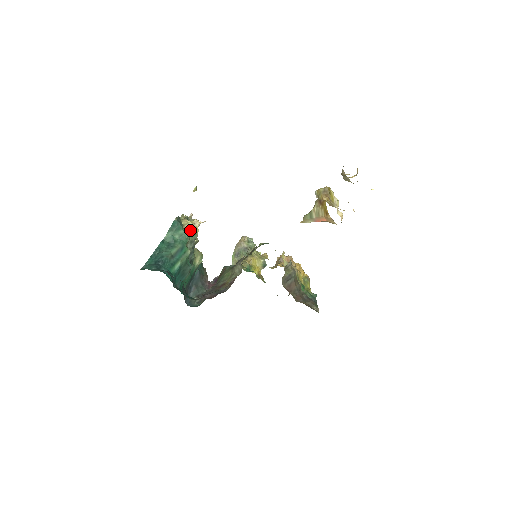
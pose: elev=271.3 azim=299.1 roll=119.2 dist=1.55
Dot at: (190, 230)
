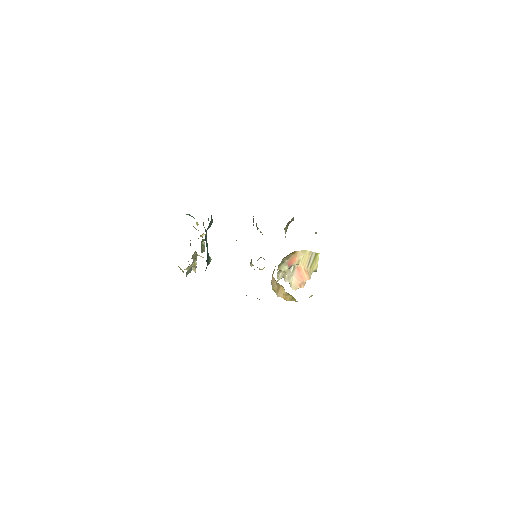
Dot at: occluded
